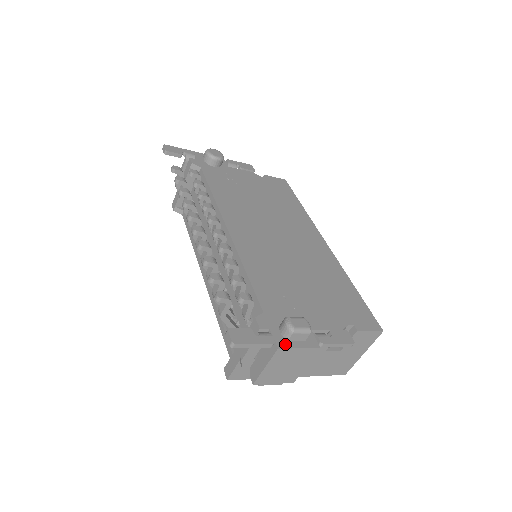
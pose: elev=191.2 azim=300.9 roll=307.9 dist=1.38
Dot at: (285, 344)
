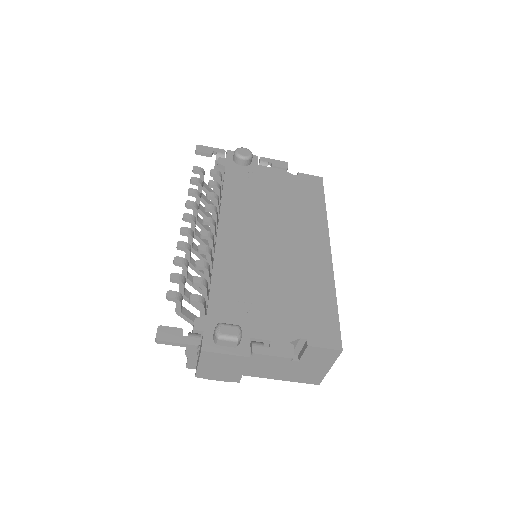
Dot at: (211, 348)
